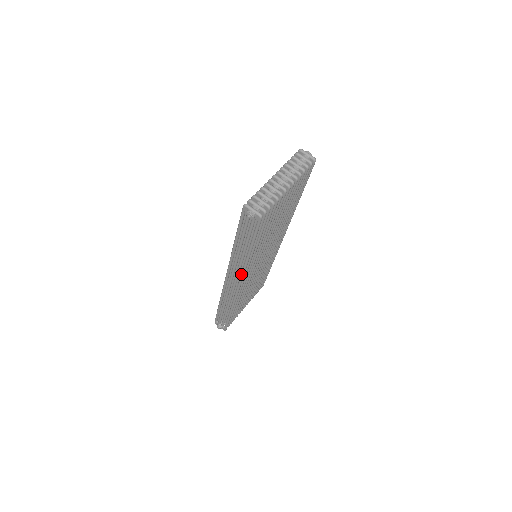
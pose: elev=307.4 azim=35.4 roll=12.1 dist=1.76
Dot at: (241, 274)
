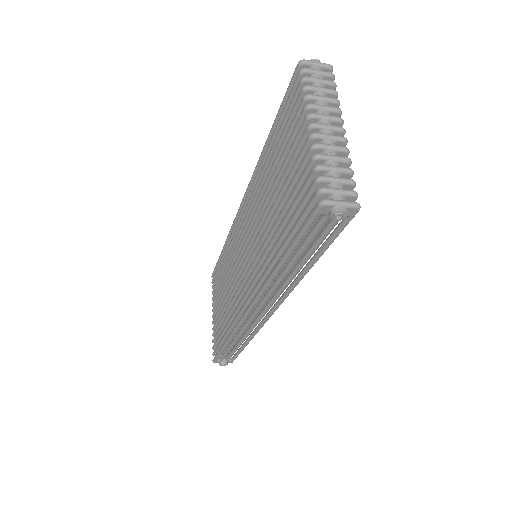
Dot at: (283, 299)
